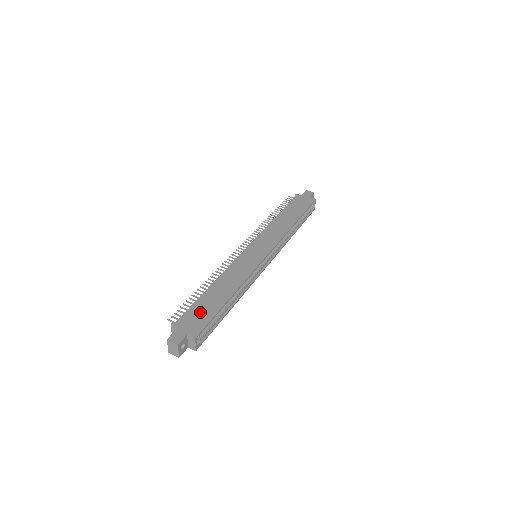
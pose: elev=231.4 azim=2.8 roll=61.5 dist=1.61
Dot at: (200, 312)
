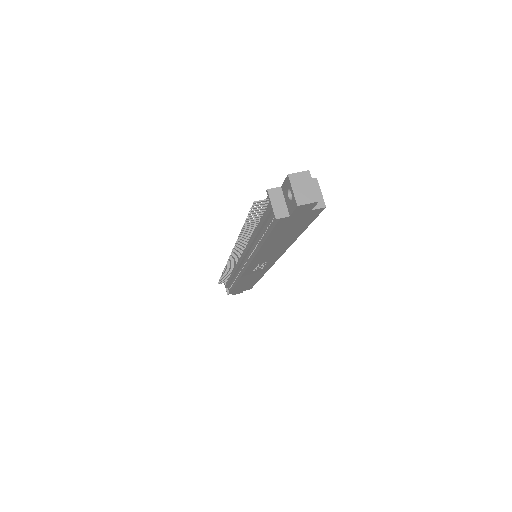
Dot at: occluded
